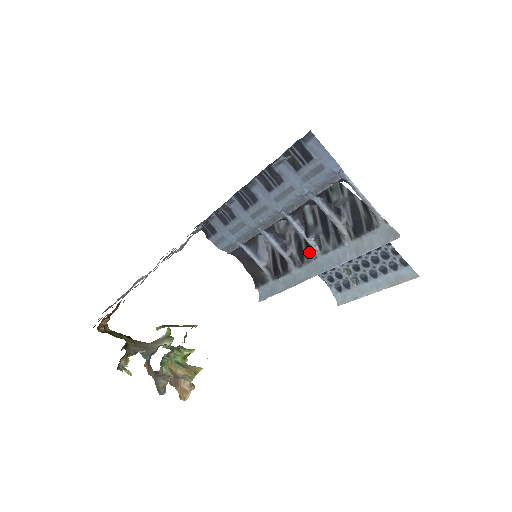
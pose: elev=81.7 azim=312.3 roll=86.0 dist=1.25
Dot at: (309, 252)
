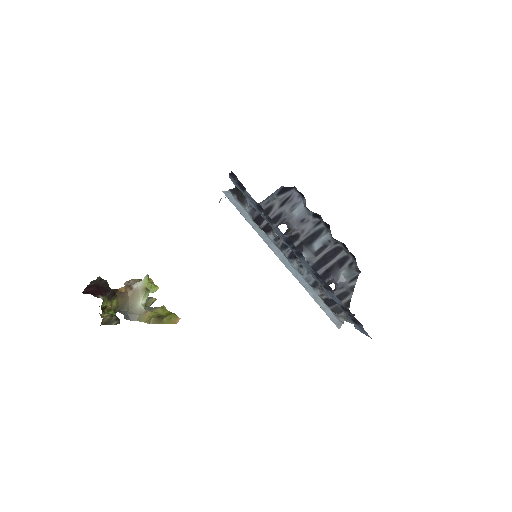
Dot at: (292, 256)
